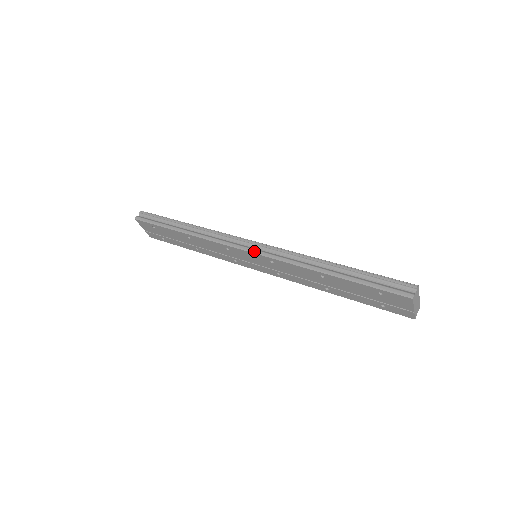
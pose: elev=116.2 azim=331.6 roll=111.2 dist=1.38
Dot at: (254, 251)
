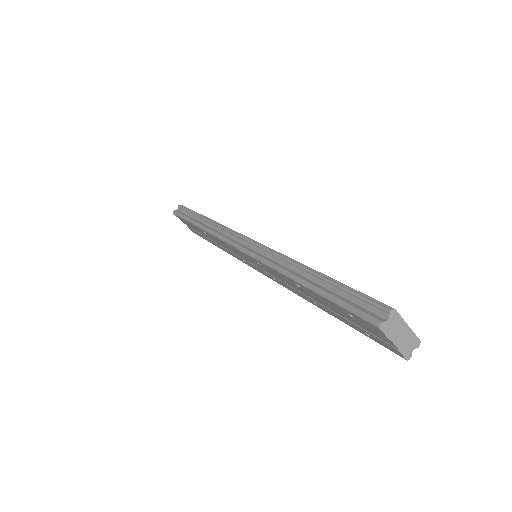
Dot at: (243, 249)
